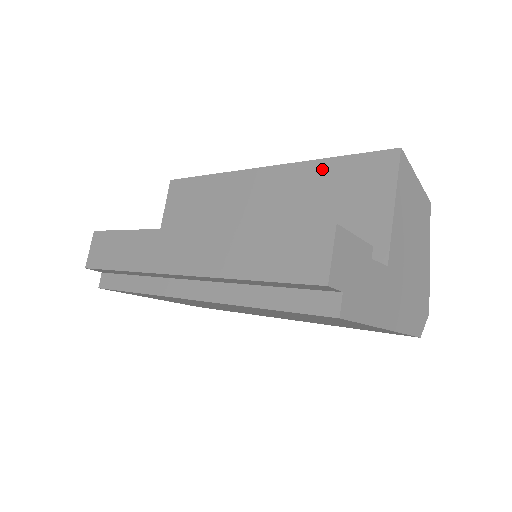
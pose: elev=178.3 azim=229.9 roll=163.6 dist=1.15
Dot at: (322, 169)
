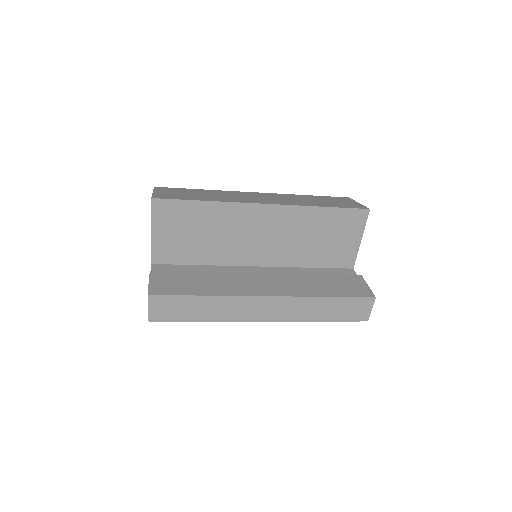
Dot at: (318, 213)
